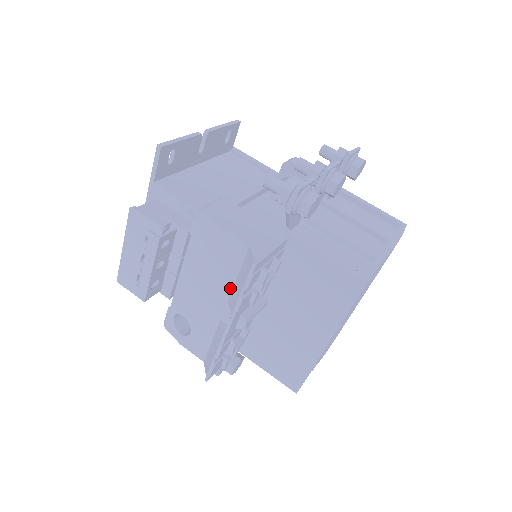
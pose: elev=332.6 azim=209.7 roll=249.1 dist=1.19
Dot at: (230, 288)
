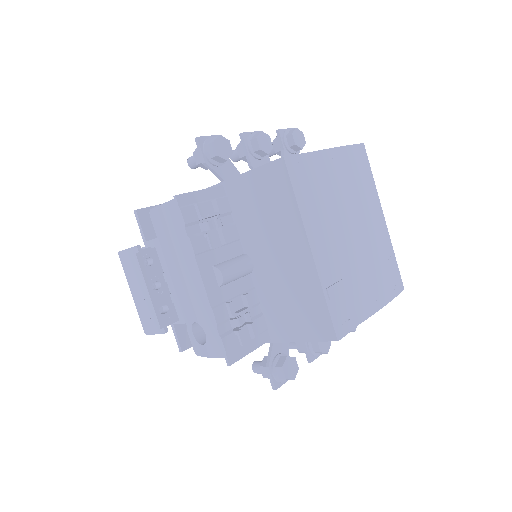
Dot at: occluded
